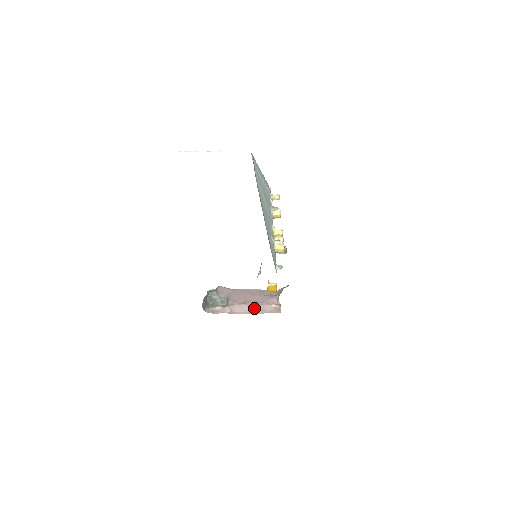
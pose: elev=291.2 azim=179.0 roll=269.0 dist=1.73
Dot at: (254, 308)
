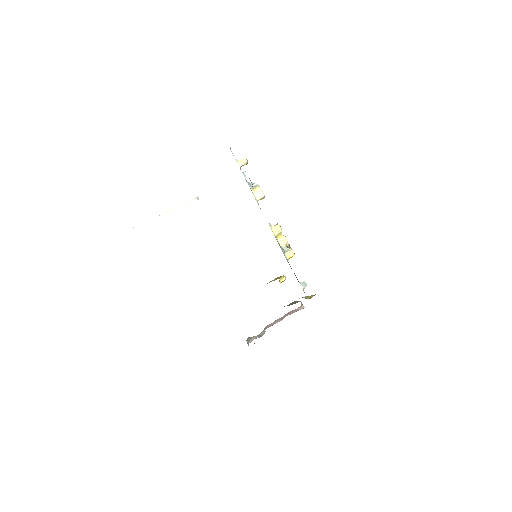
Dot at: occluded
